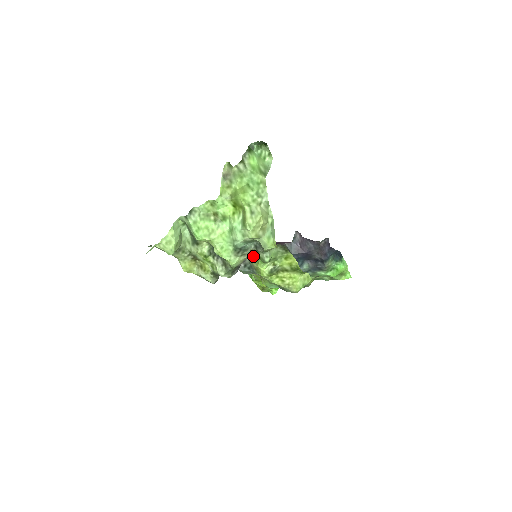
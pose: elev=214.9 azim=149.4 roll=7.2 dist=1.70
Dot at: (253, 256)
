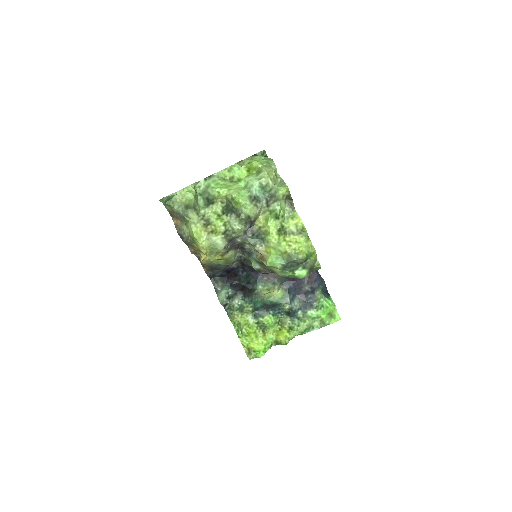
Dot at: (261, 222)
